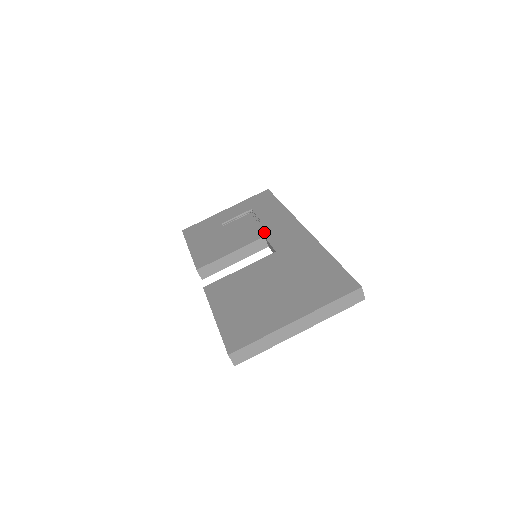
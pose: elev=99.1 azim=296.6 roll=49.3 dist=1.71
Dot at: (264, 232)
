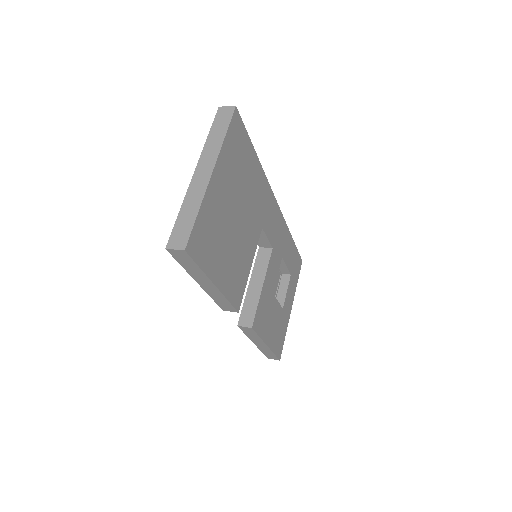
Dot at: occluded
